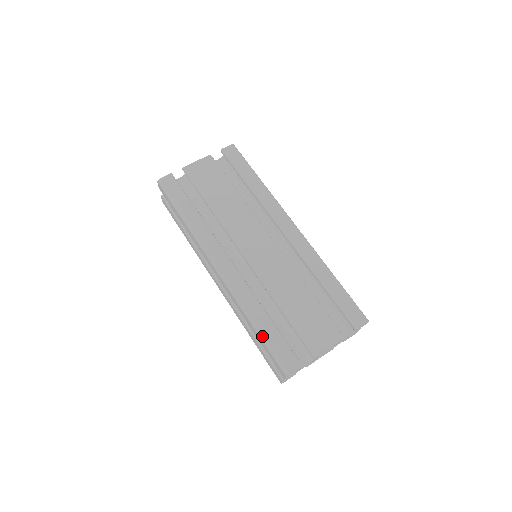
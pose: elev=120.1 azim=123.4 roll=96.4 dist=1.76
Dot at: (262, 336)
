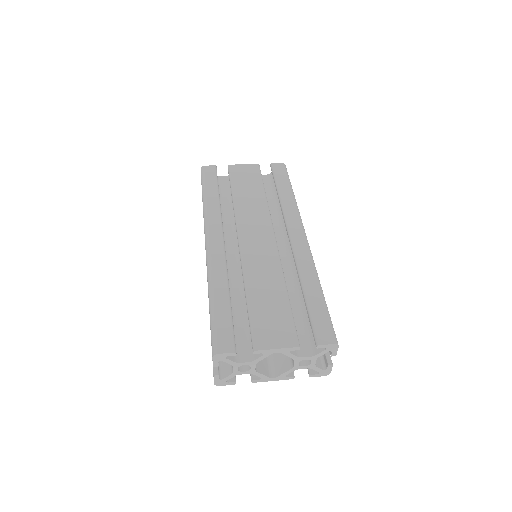
Dot at: (211, 309)
